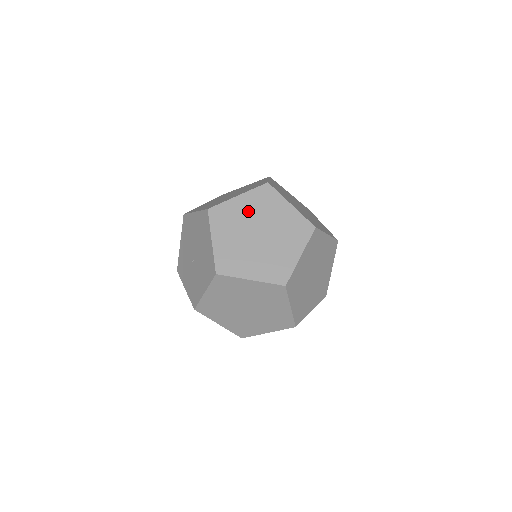
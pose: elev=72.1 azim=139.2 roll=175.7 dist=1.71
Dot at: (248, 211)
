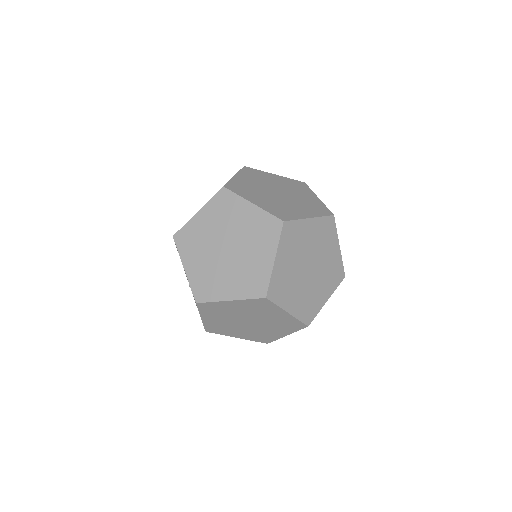
Dot at: occluded
